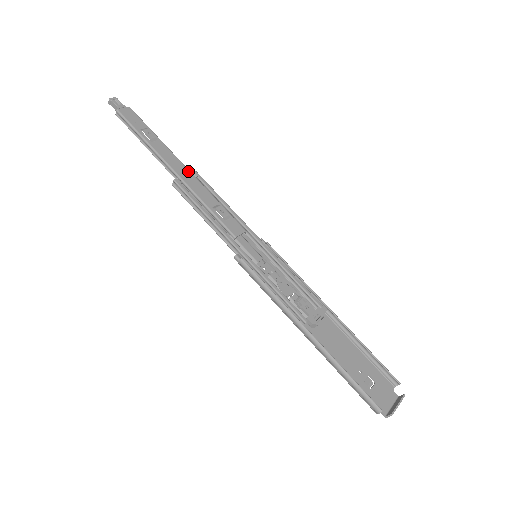
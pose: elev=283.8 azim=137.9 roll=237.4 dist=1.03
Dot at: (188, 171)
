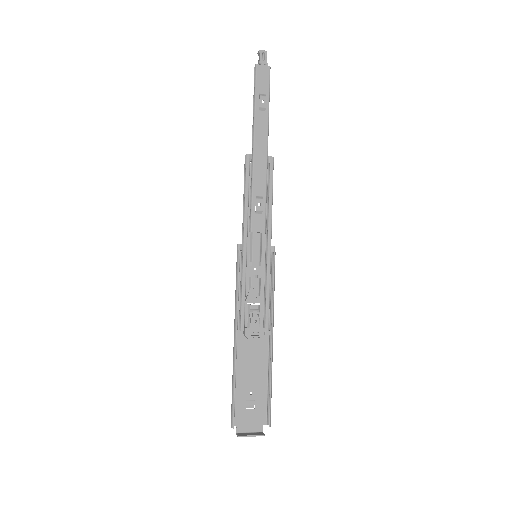
Dot at: (266, 153)
